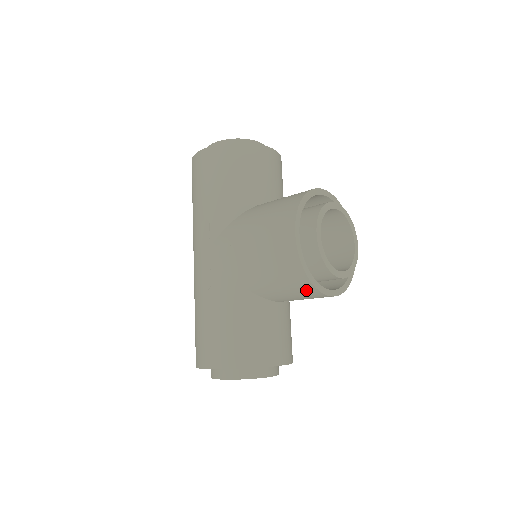
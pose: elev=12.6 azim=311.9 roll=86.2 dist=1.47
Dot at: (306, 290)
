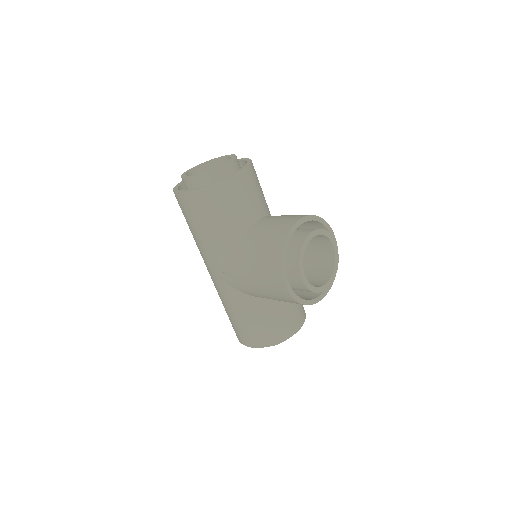
Dot at: occluded
